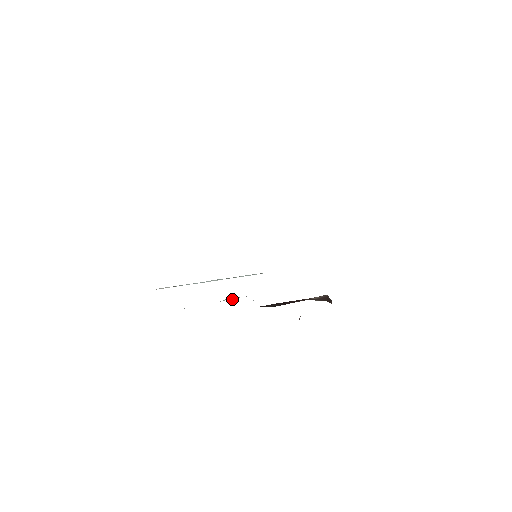
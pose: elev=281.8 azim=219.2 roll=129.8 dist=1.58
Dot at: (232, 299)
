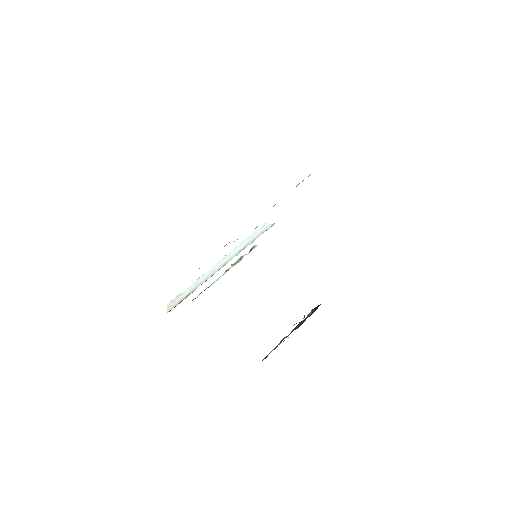
Dot at: (237, 261)
